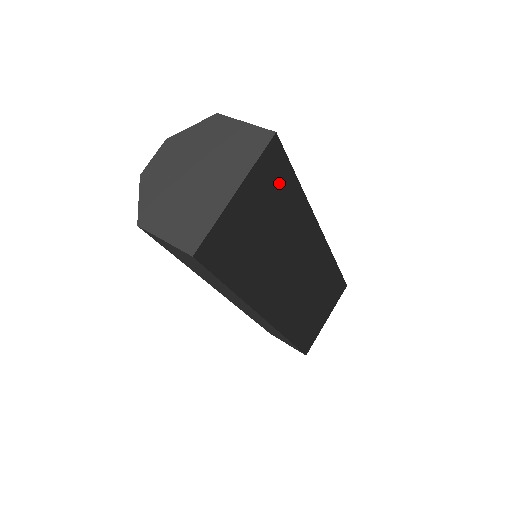
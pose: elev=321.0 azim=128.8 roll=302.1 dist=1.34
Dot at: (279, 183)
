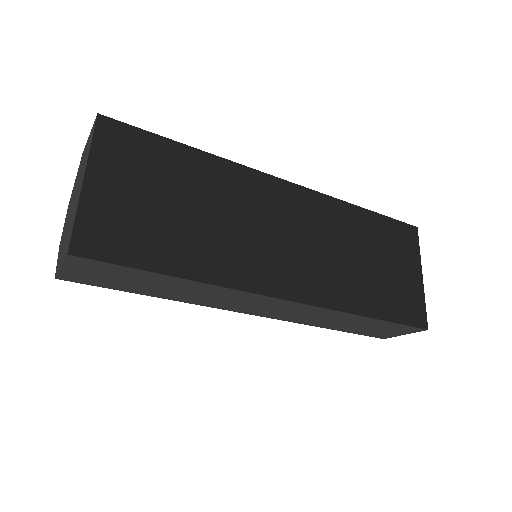
Dot at: (193, 168)
